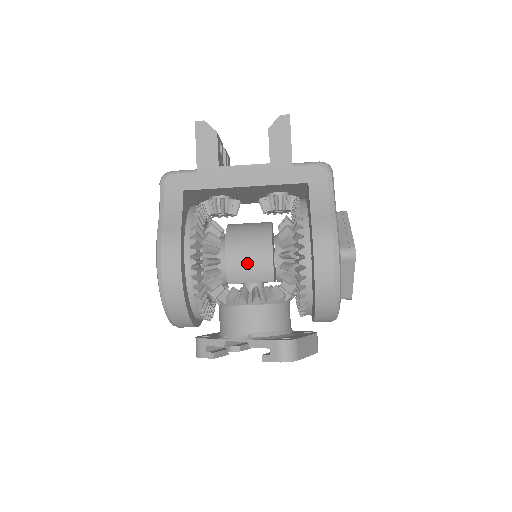
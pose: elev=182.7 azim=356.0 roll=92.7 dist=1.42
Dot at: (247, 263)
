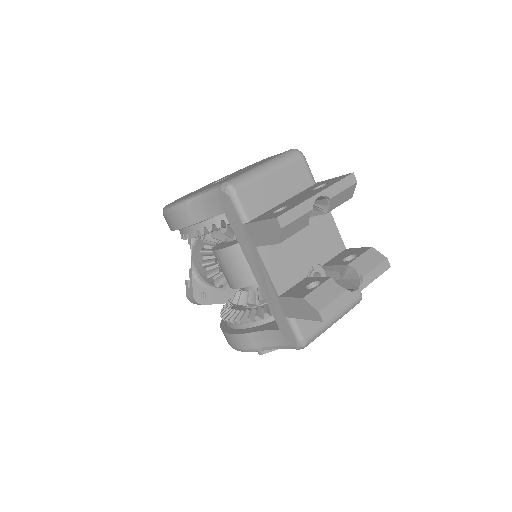
Dot at: (223, 268)
